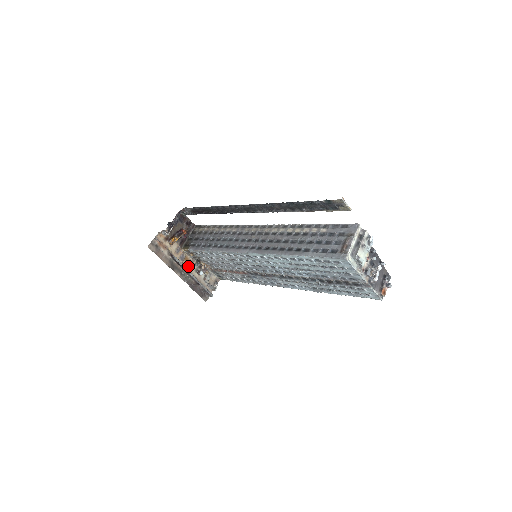
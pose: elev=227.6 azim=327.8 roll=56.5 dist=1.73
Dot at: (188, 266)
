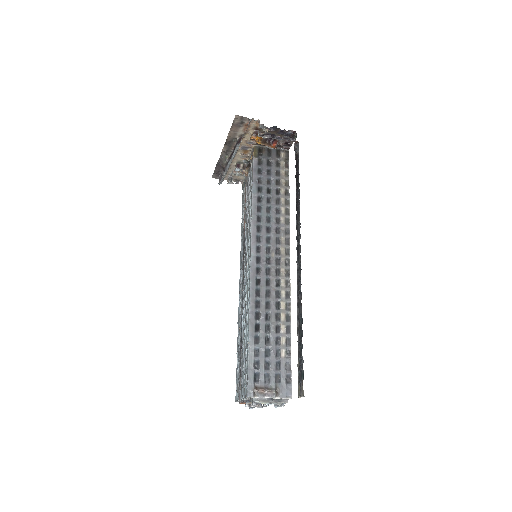
Dot at: (239, 154)
